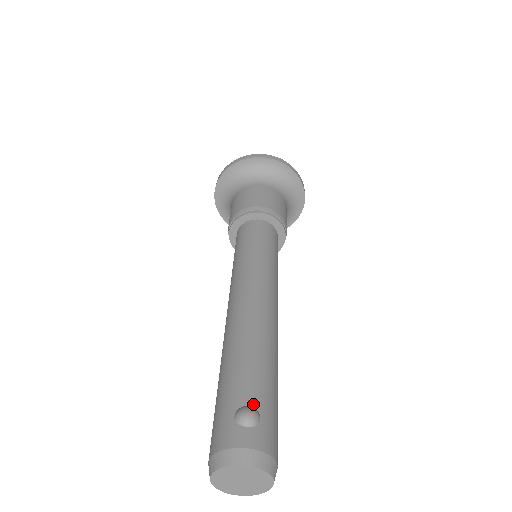
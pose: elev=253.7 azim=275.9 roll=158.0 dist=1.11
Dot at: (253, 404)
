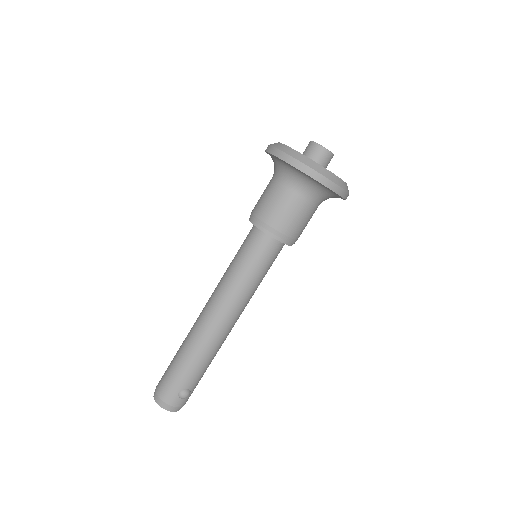
Dot at: (190, 388)
